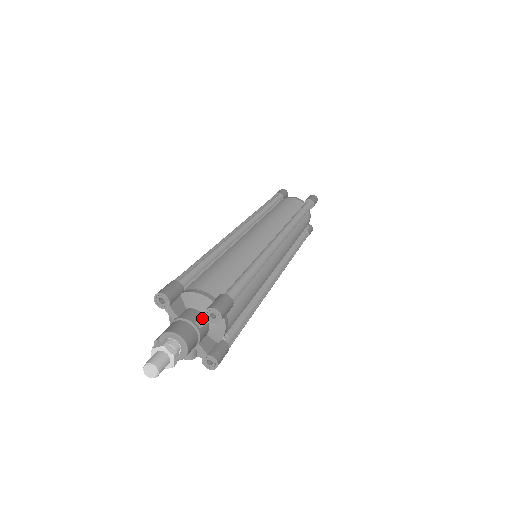
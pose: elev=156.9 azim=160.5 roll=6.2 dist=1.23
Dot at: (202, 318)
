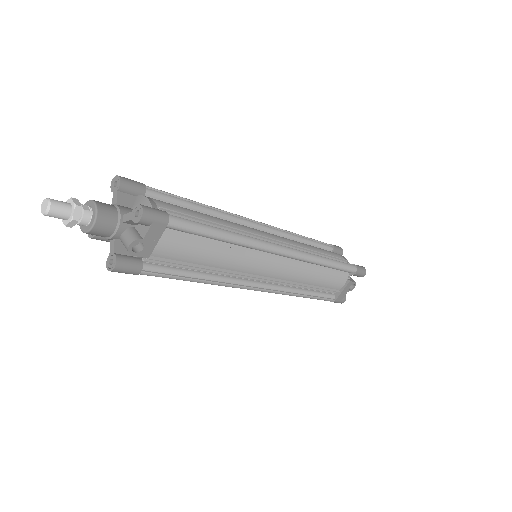
Dot at: (113, 197)
